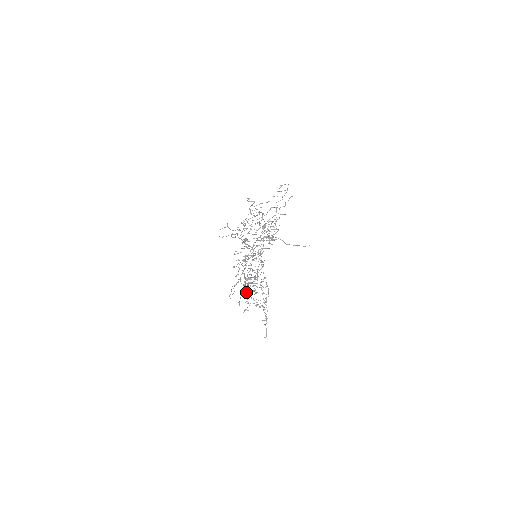
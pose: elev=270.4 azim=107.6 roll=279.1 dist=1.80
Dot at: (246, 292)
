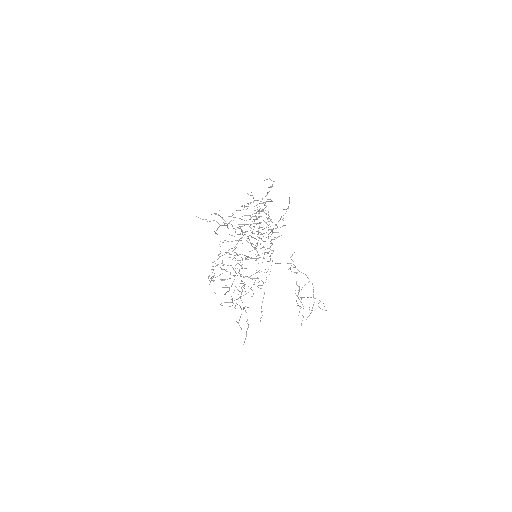
Dot at: occluded
